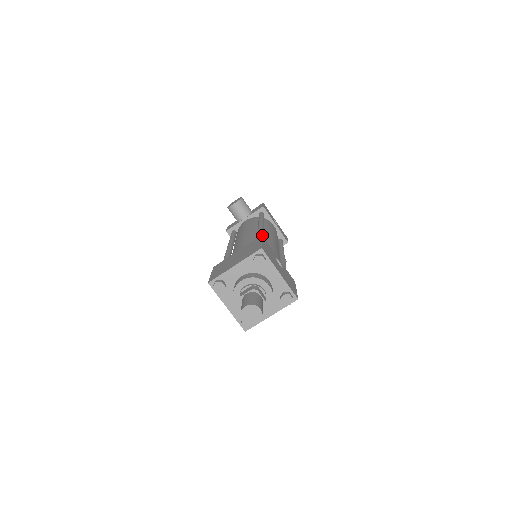
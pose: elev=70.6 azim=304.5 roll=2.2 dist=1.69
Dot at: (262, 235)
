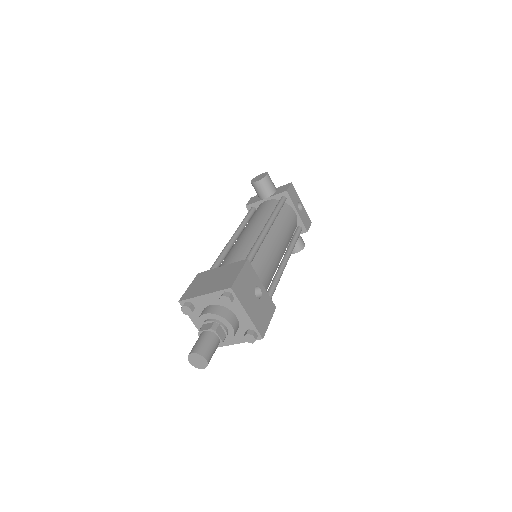
Dot at: (247, 259)
